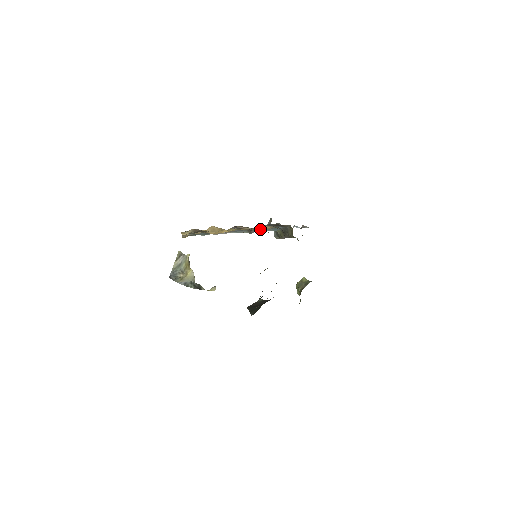
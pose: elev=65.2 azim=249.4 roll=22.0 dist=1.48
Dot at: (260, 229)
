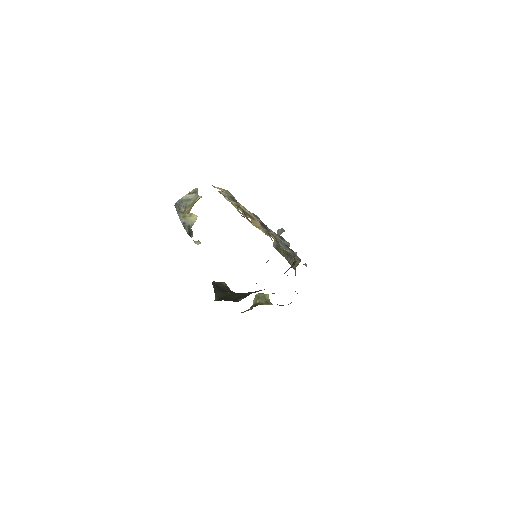
Dot at: (276, 238)
